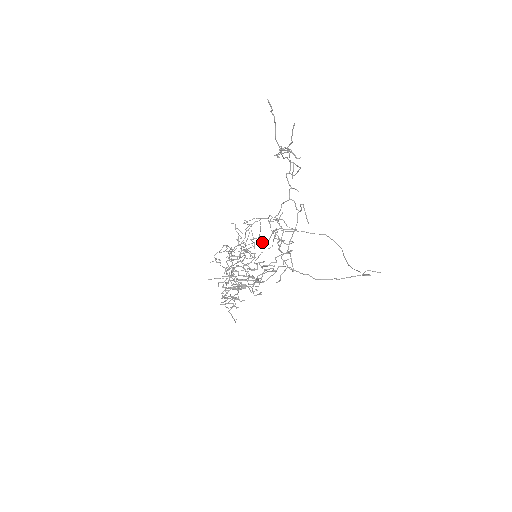
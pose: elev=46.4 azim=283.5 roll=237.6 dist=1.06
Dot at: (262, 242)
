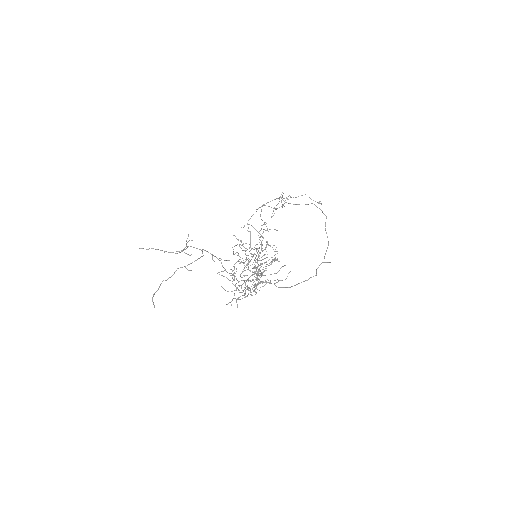
Dot at: occluded
